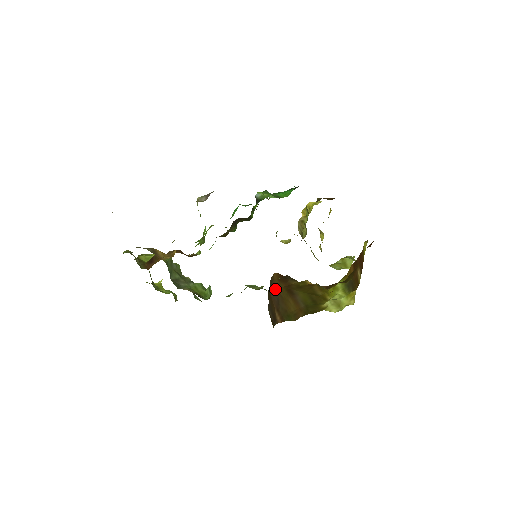
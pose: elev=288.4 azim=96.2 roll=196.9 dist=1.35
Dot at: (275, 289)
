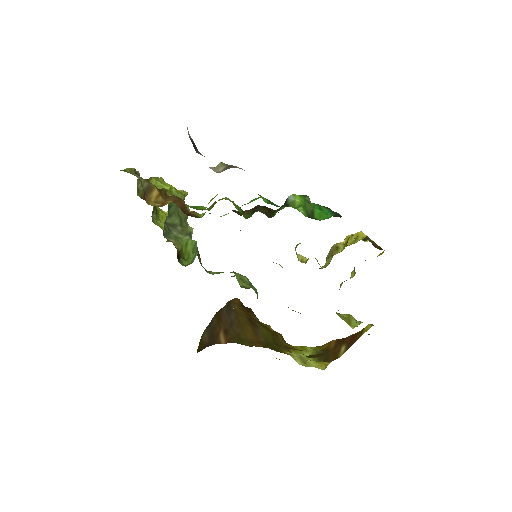
Dot at: (232, 311)
